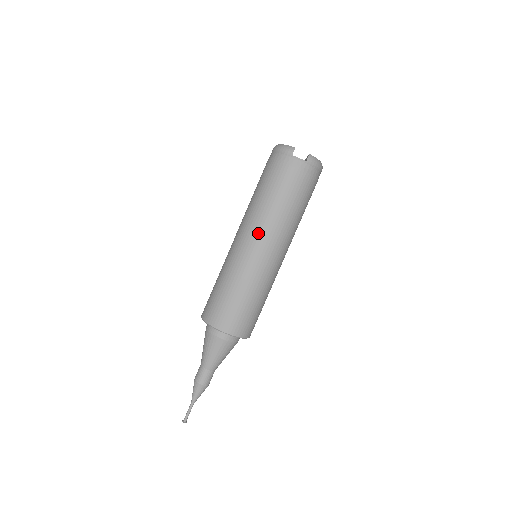
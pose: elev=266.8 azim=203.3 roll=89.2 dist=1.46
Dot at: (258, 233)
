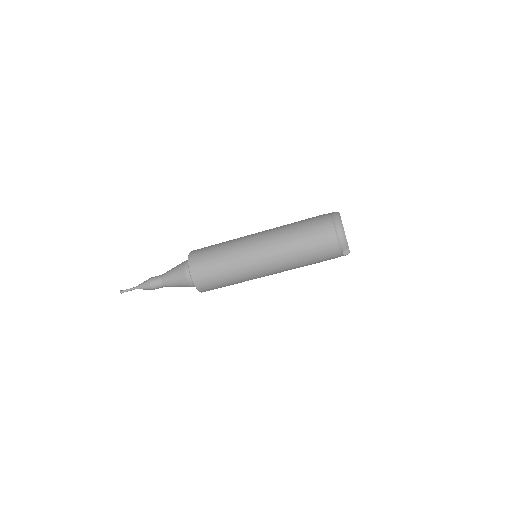
Dot at: (275, 268)
